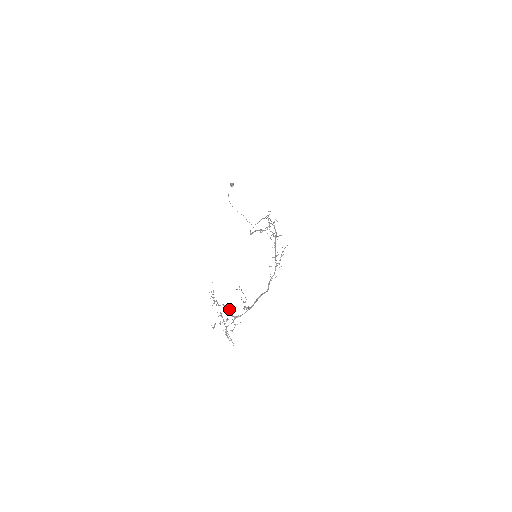
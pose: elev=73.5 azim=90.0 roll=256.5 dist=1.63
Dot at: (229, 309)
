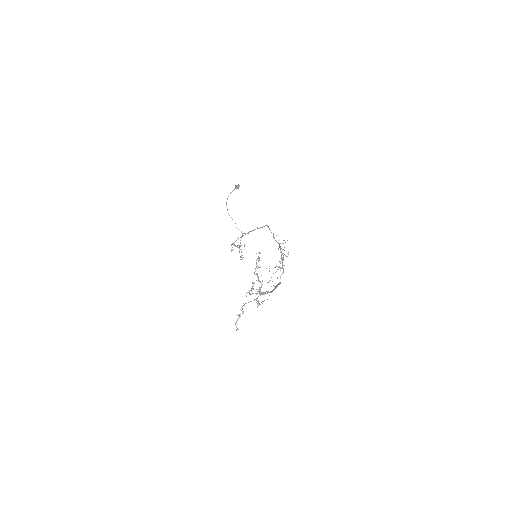
Dot at: (260, 282)
